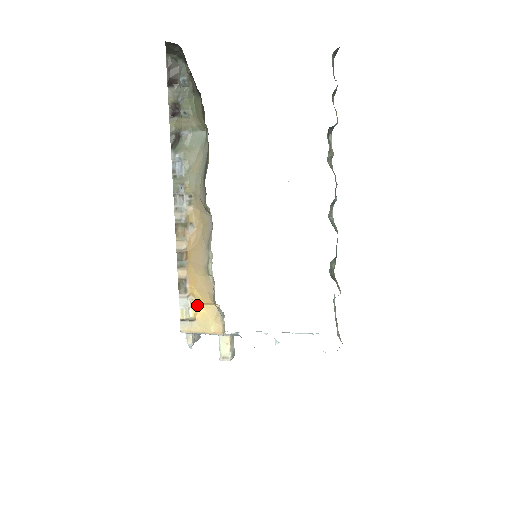
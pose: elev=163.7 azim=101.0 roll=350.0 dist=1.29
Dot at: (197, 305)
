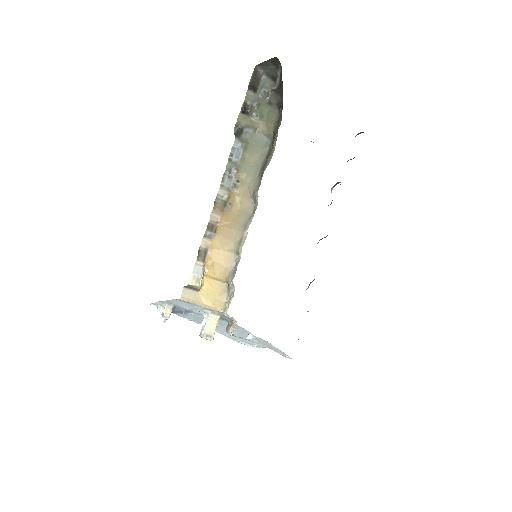
Dot at: (206, 277)
